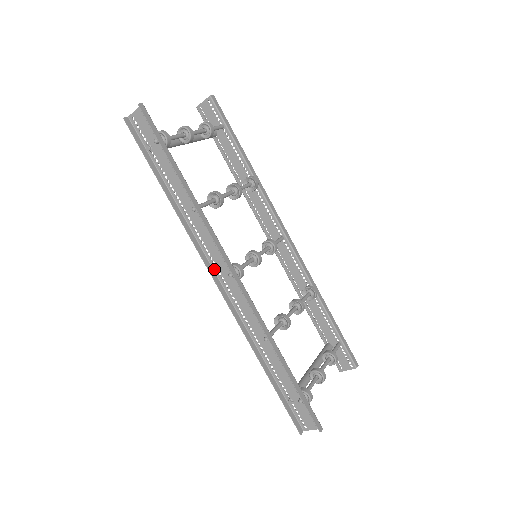
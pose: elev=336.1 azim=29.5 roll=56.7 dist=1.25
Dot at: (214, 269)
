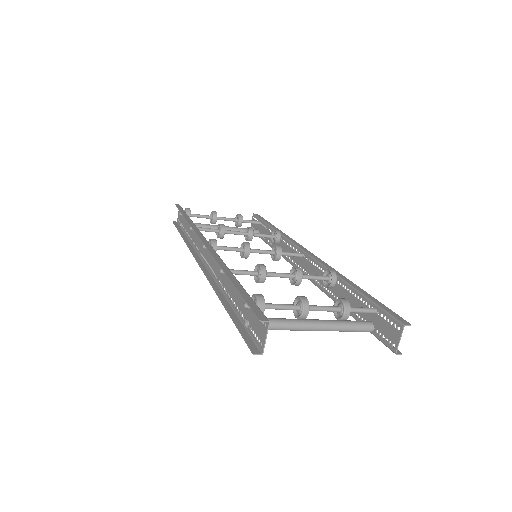
Dot at: (202, 260)
